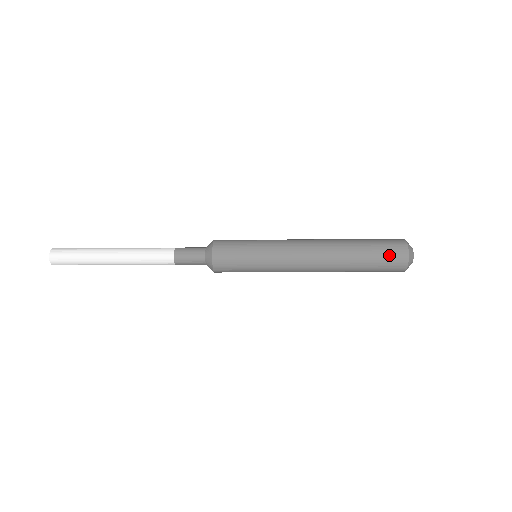
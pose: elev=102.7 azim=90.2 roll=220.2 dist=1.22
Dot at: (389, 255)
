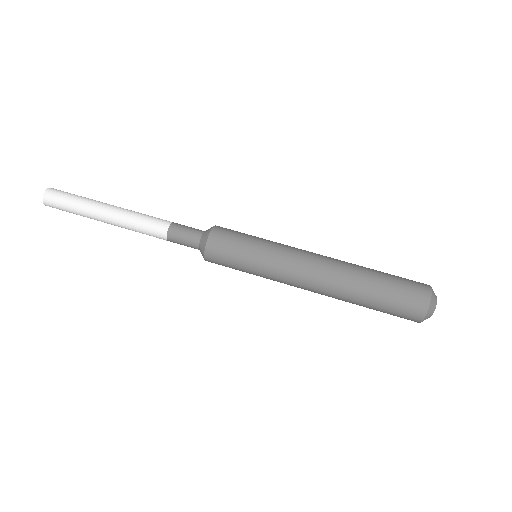
Dot at: (408, 280)
